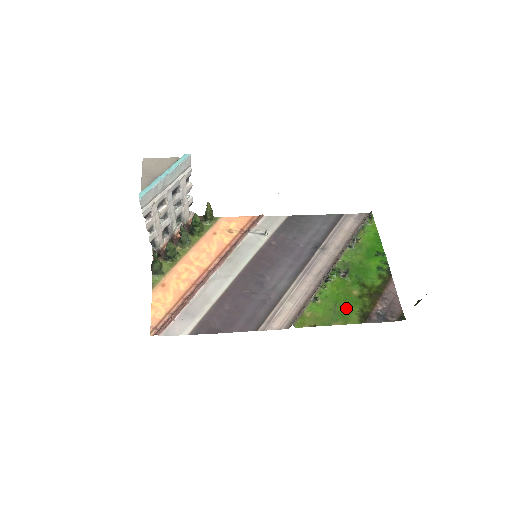
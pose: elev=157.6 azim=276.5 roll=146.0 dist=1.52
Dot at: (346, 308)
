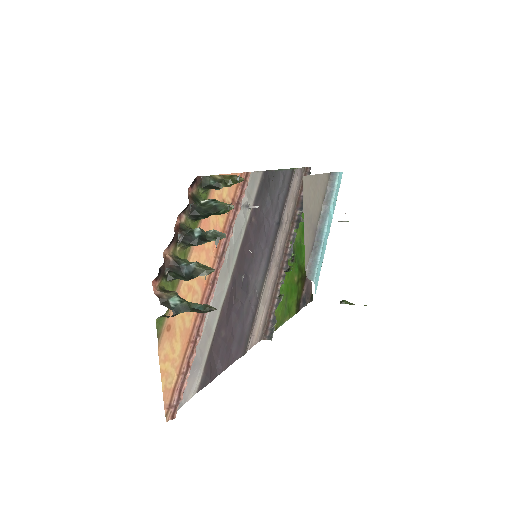
Dot at: (291, 299)
